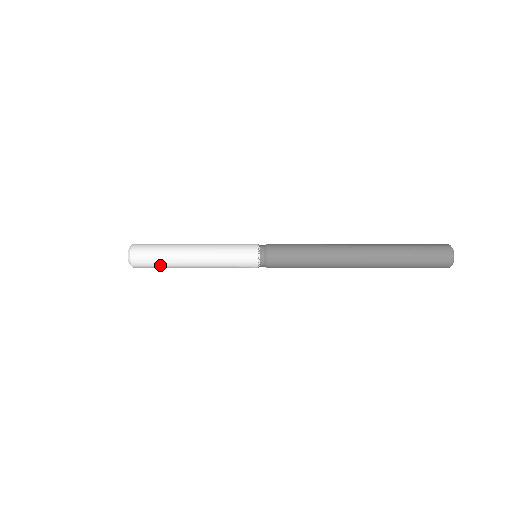
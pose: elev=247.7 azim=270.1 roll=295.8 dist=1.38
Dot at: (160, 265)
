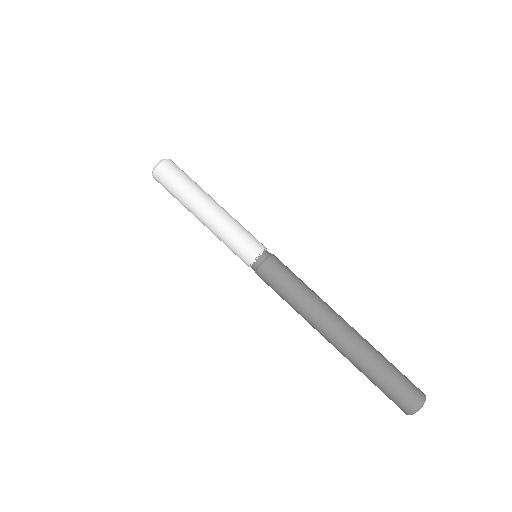
Dot at: (182, 183)
